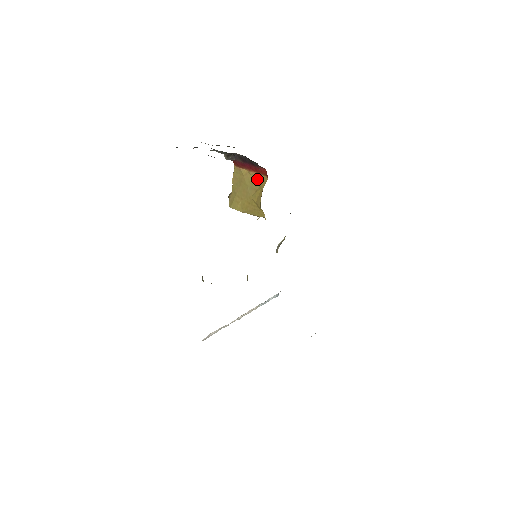
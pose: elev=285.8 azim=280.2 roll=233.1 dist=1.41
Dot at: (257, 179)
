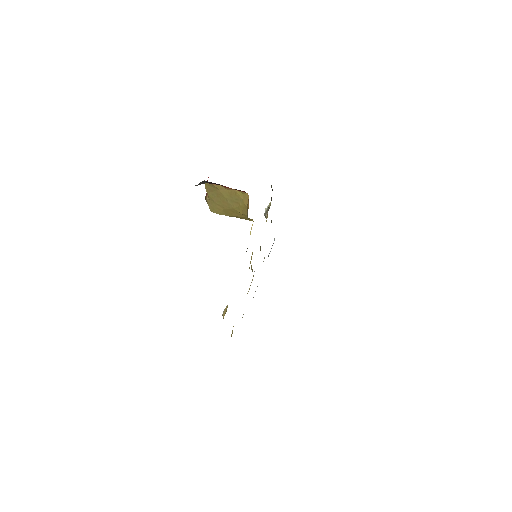
Dot at: (236, 194)
